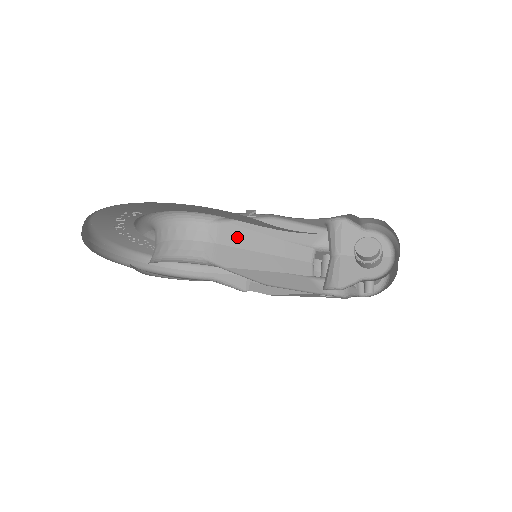
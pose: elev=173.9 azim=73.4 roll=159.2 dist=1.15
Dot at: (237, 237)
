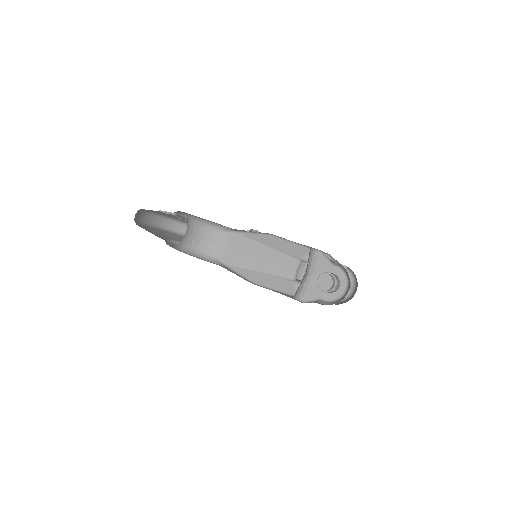
Dot at: (242, 244)
